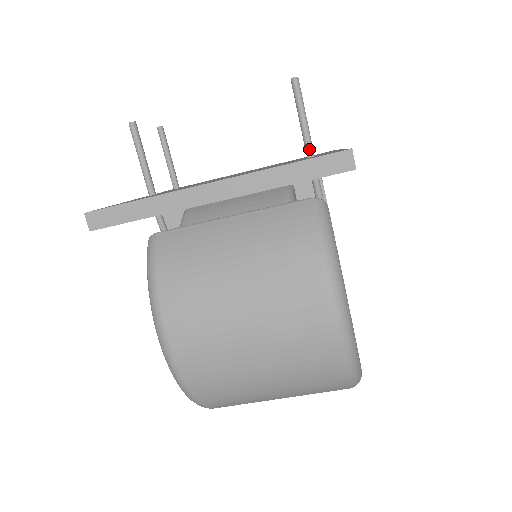
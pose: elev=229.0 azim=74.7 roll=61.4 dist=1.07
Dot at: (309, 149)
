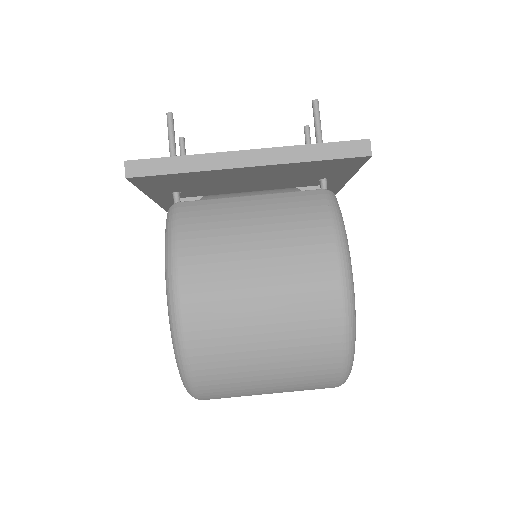
Dot at: occluded
